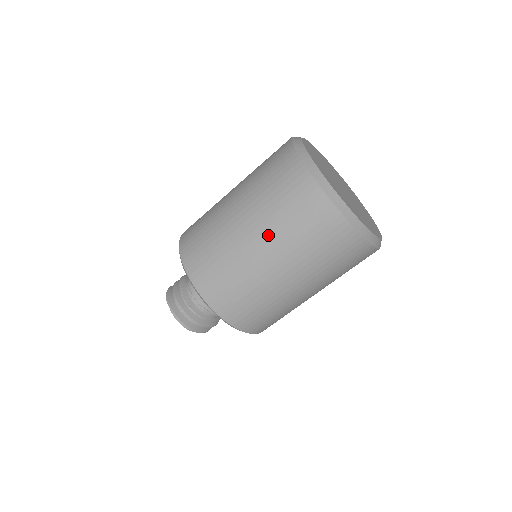
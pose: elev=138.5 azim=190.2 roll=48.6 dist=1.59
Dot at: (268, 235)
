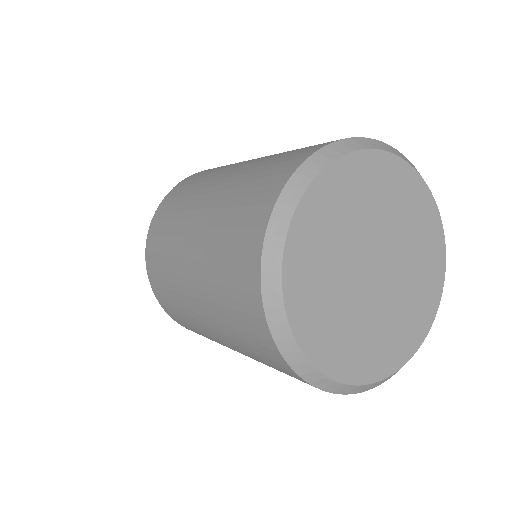
Dot at: (208, 309)
